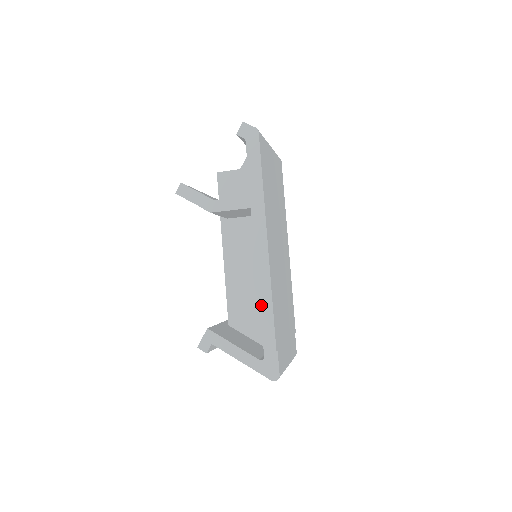
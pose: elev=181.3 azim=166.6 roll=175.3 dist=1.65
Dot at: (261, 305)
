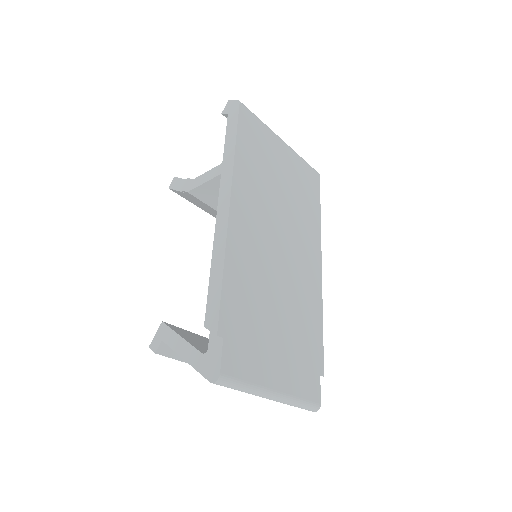
Dot at: (212, 277)
